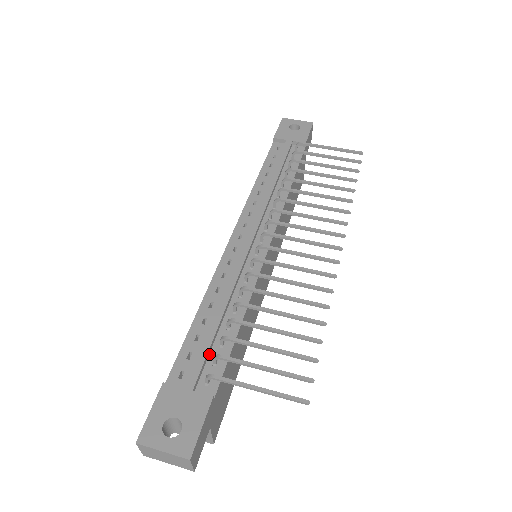
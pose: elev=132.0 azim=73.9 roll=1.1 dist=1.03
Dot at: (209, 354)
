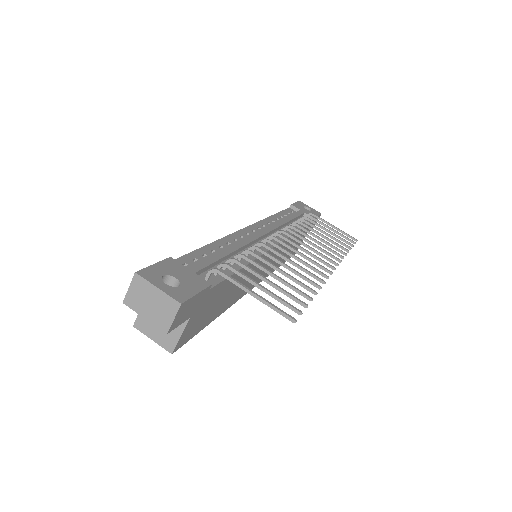
Dot at: (212, 267)
